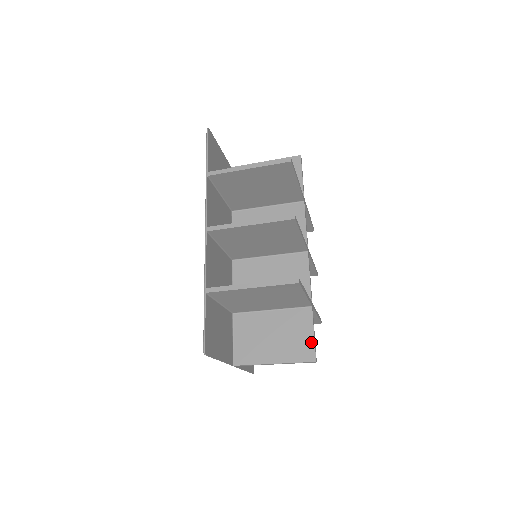
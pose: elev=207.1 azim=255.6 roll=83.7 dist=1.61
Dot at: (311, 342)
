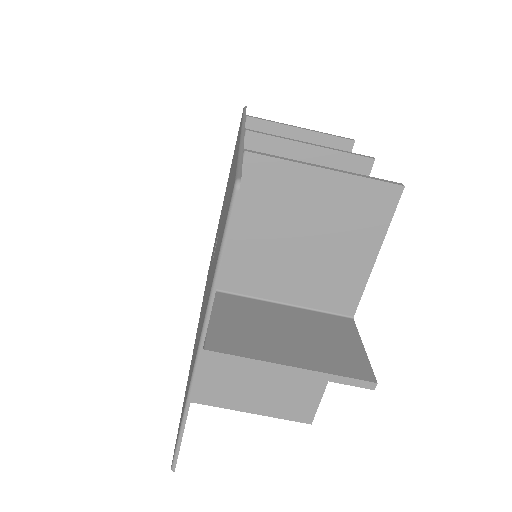
Dot at: (361, 355)
